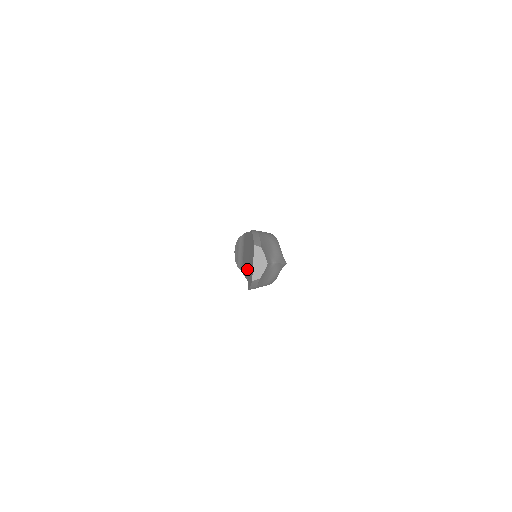
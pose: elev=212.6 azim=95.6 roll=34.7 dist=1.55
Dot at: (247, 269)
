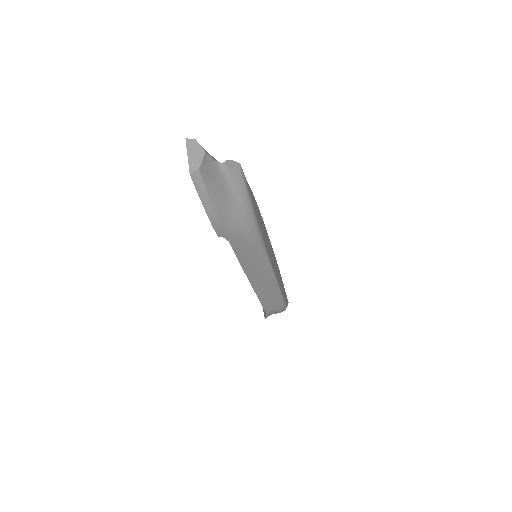
Dot at: occluded
